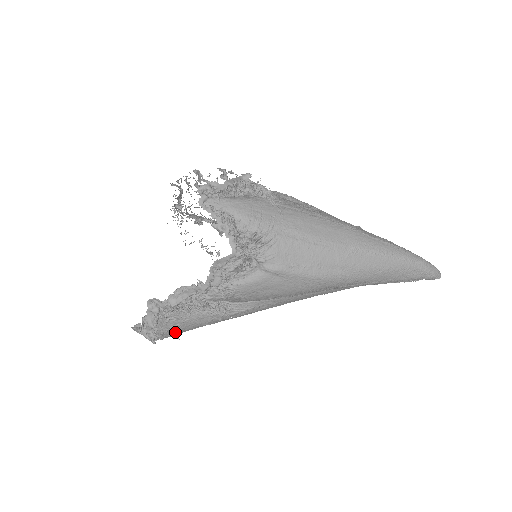
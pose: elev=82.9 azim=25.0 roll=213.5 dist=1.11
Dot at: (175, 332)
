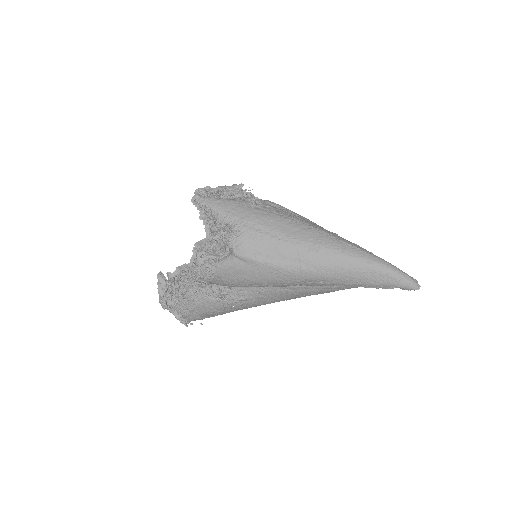
Dot at: (194, 314)
